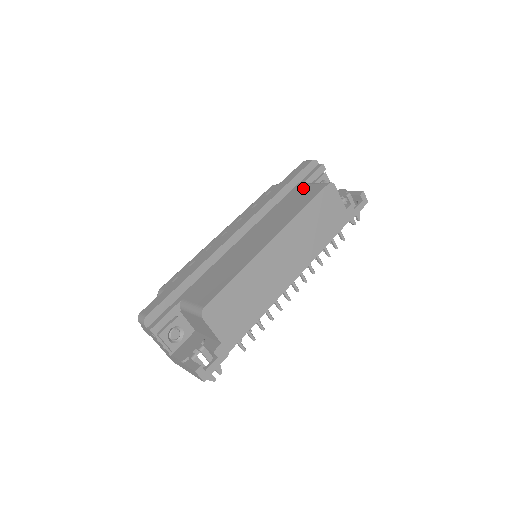
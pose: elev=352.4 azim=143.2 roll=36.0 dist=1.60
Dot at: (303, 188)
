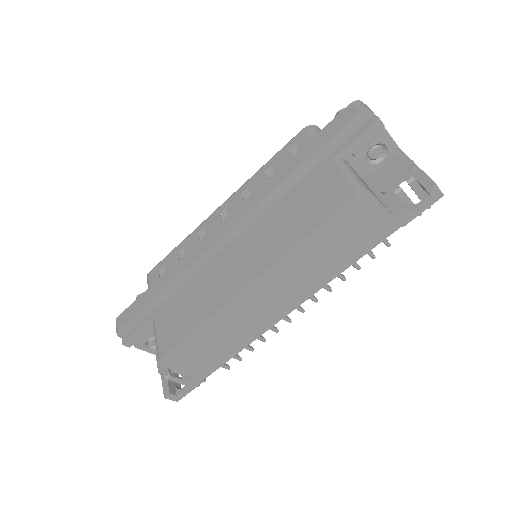
Dot at: (327, 176)
